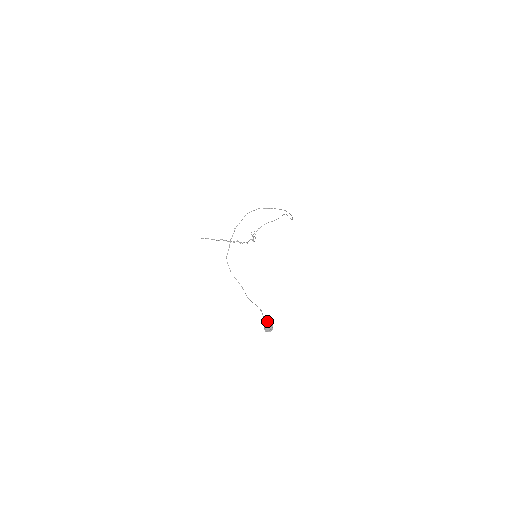
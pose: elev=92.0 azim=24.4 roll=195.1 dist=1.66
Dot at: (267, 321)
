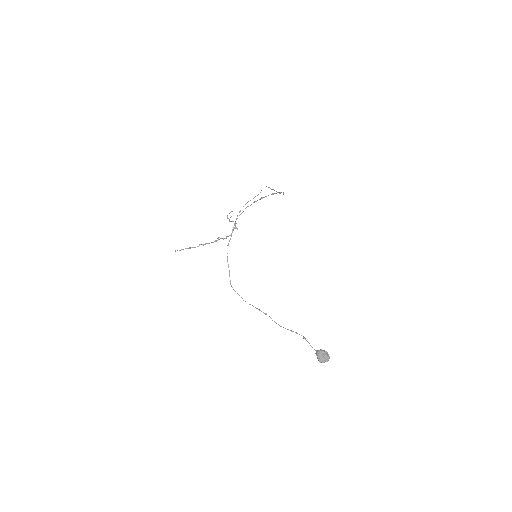
Dot at: (318, 350)
